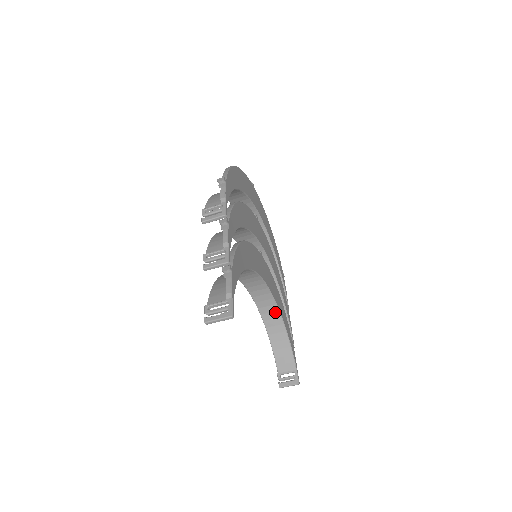
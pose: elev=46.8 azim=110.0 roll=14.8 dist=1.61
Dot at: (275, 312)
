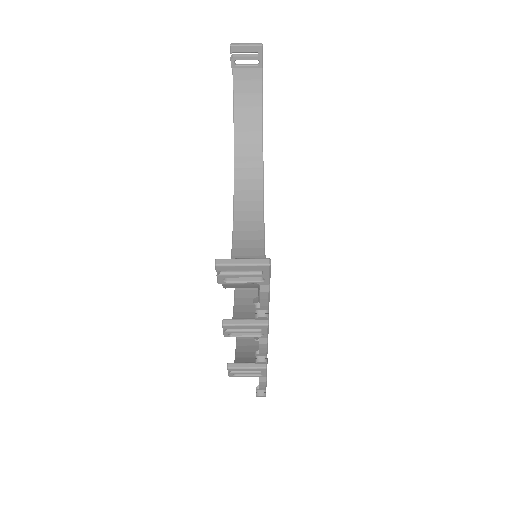
Dot at: occluded
